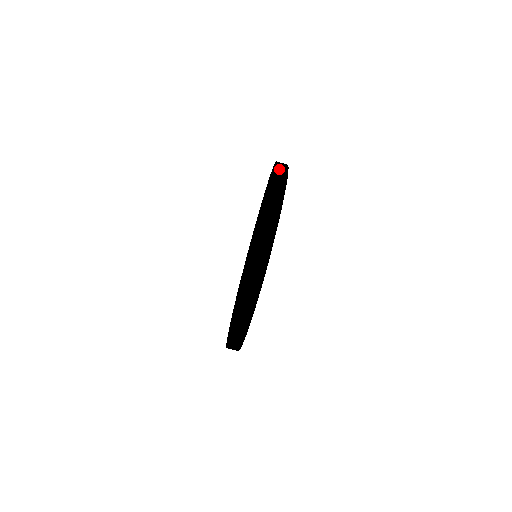
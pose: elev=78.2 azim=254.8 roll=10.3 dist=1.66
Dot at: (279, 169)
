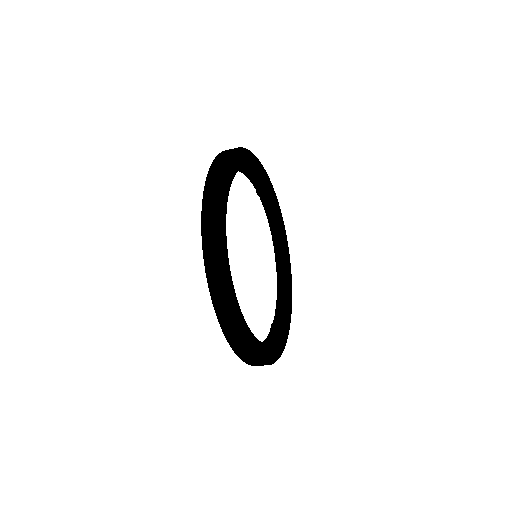
Dot at: (221, 320)
